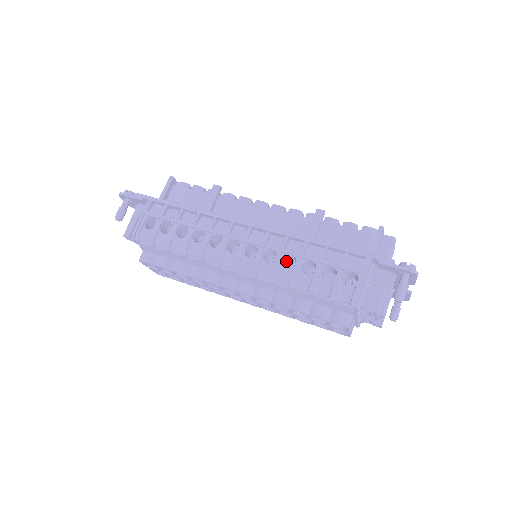
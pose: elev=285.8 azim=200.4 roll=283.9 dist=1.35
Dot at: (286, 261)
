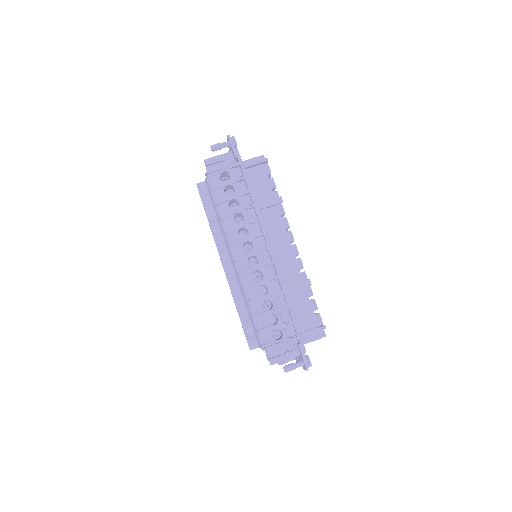
Dot at: (263, 285)
